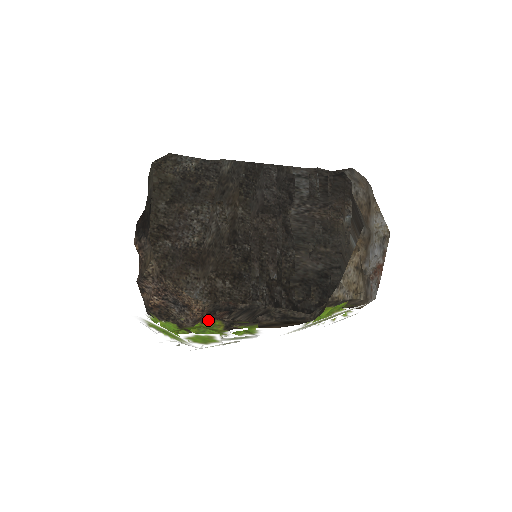
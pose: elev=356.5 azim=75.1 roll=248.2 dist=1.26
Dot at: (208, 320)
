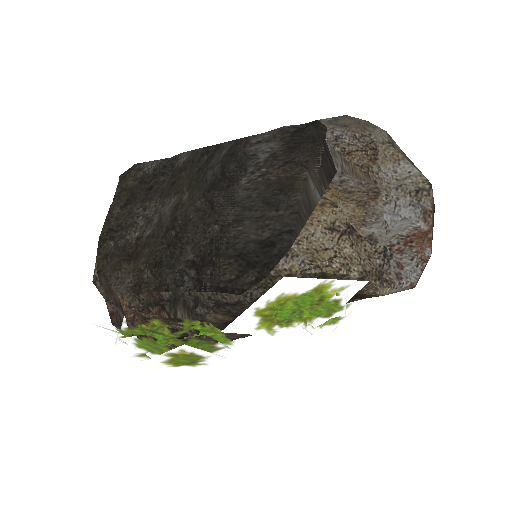
Dot at: (142, 319)
